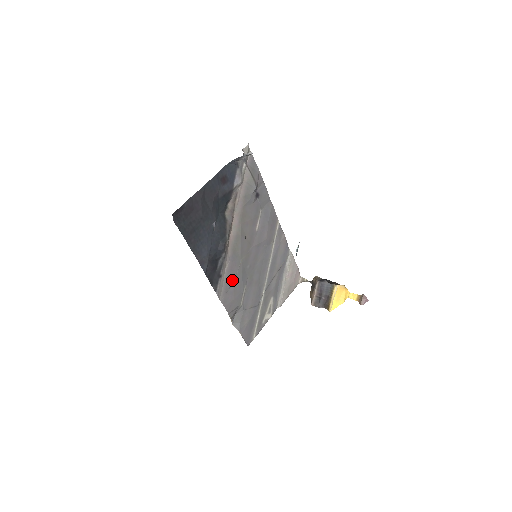
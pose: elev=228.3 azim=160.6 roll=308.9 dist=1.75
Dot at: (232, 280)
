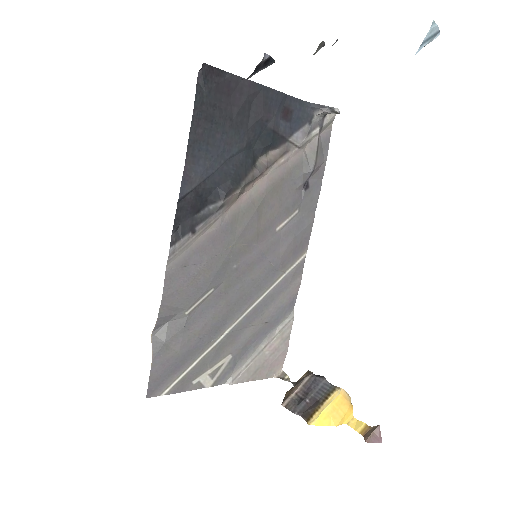
Dot at: (203, 258)
